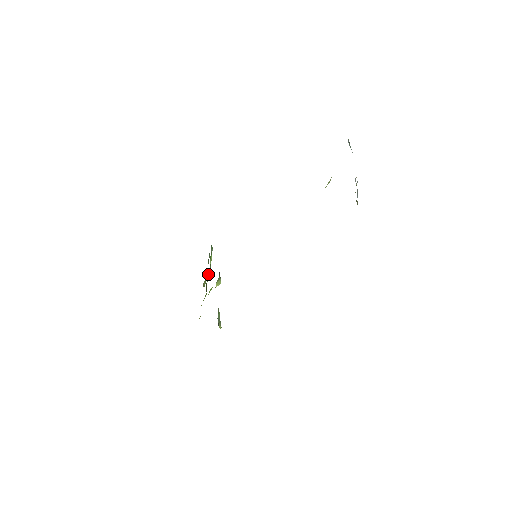
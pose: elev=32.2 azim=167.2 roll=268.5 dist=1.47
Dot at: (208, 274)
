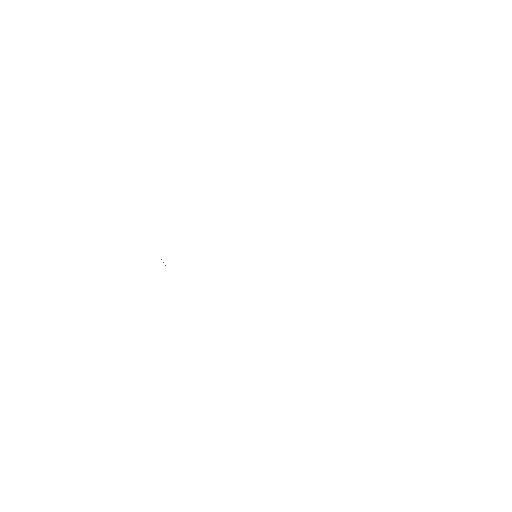
Dot at: occluded
